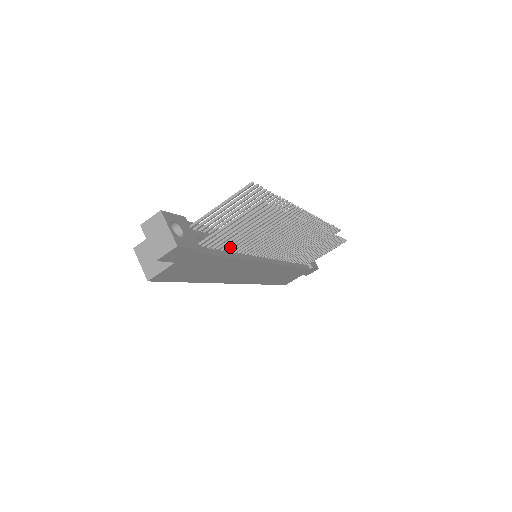
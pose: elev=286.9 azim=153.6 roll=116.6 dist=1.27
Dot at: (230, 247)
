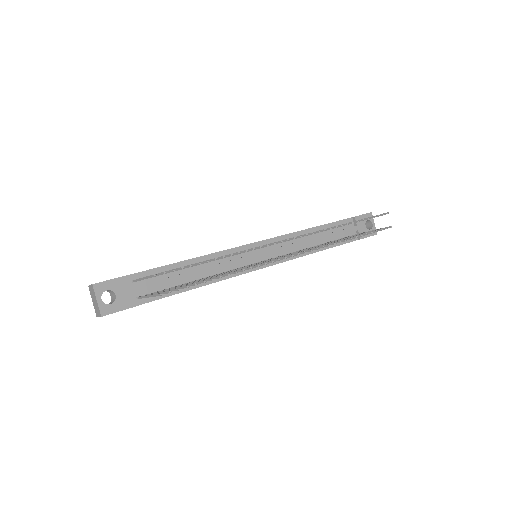
Dot at: occluded
